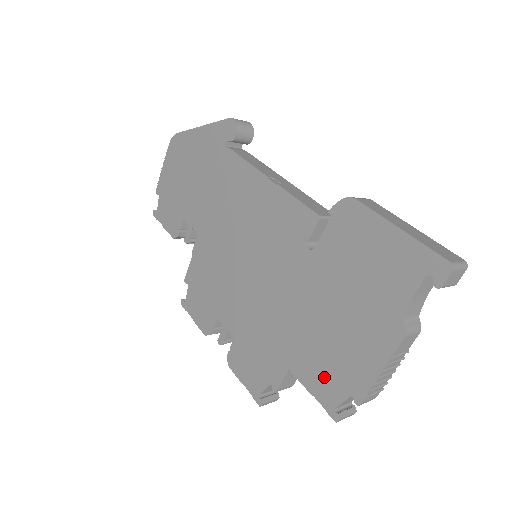
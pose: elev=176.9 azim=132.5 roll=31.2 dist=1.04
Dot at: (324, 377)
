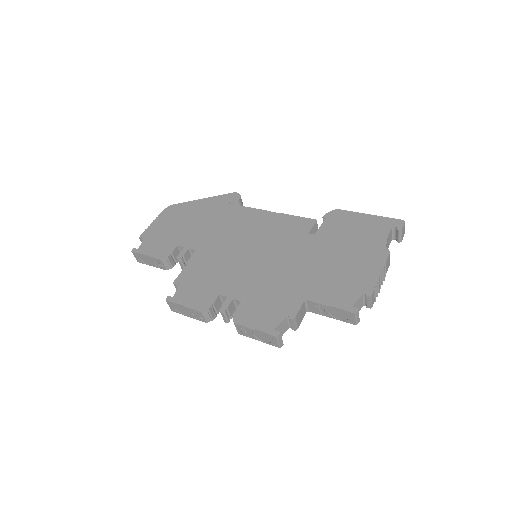
Dot at: (339, 292)
